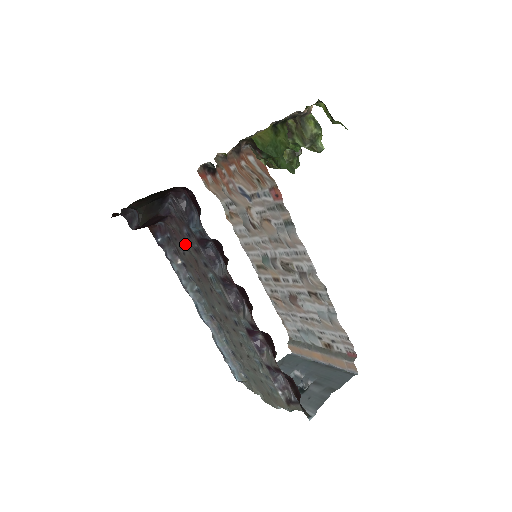
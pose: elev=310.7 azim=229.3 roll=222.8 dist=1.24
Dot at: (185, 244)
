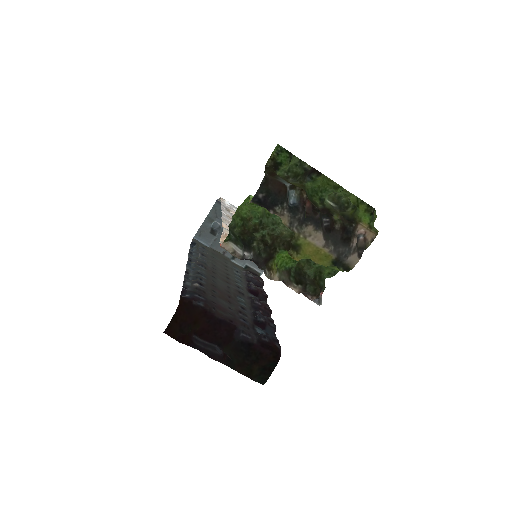
Dot at: (228, 308)
